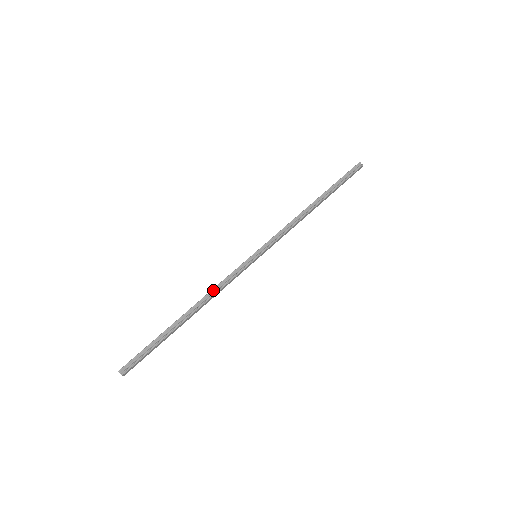
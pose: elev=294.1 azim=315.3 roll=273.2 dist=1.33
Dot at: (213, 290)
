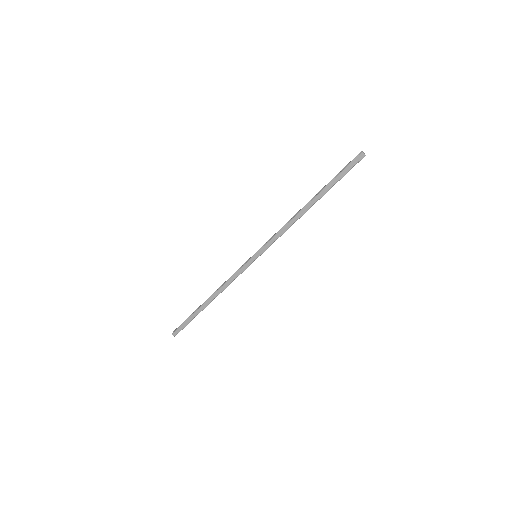
Dot at: (225, 283)
